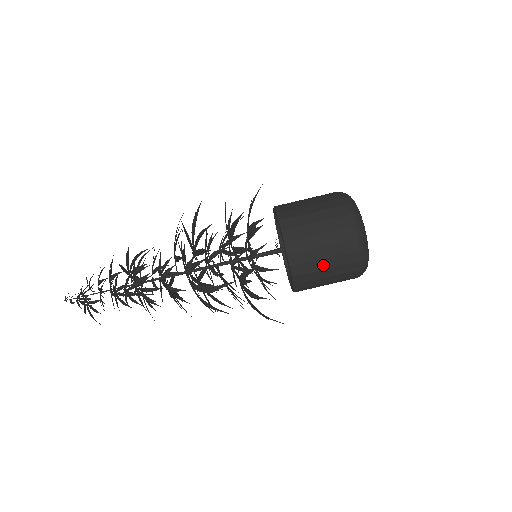
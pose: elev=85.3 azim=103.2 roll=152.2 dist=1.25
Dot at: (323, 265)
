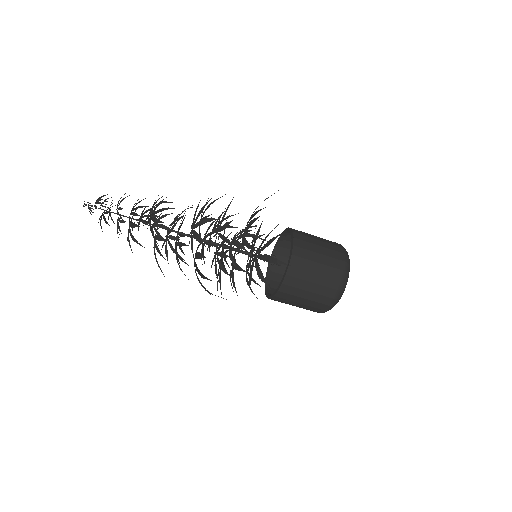
Dot at: occluded
